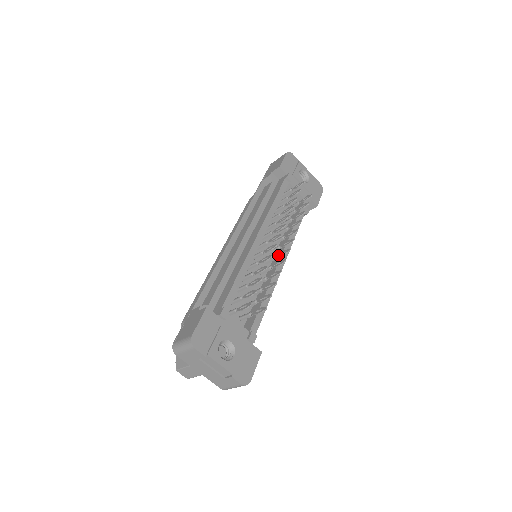
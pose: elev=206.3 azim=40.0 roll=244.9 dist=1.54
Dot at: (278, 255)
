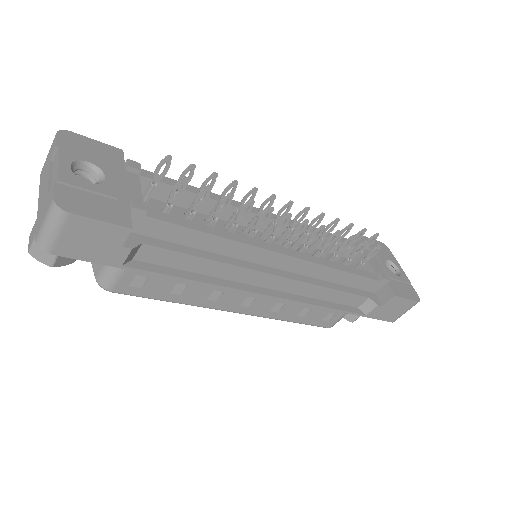
Dot at: (275, 230)
